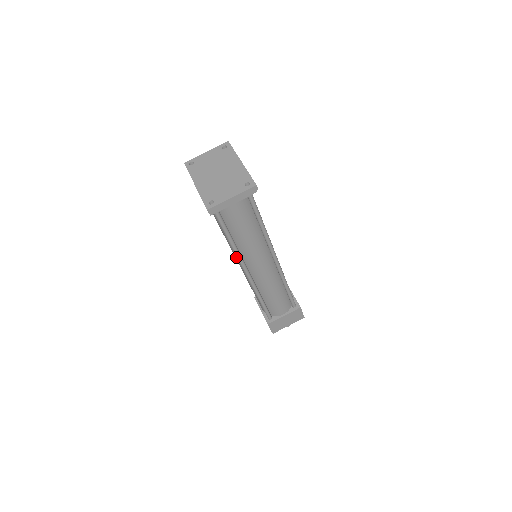
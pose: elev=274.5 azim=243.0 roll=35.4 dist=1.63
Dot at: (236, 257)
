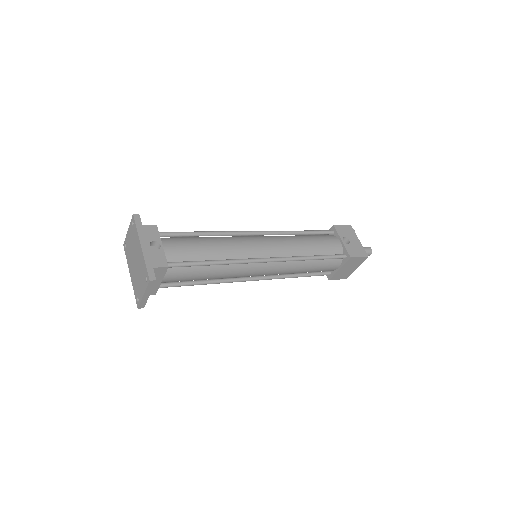
Dot at: occluded
